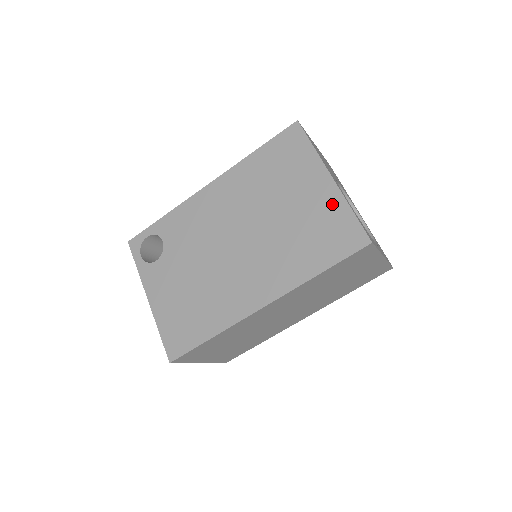
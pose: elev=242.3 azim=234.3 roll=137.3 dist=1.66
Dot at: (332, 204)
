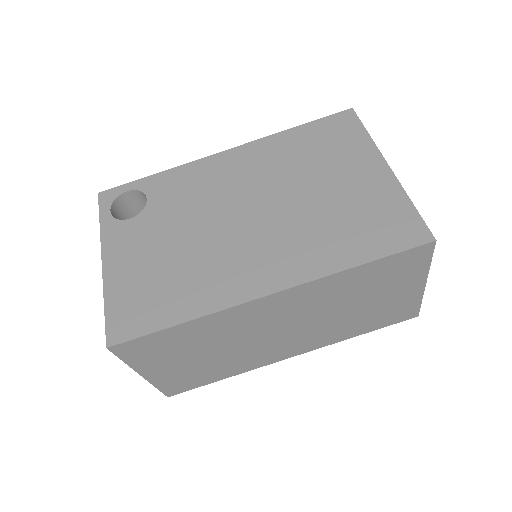
Dot at: (386, 192)
